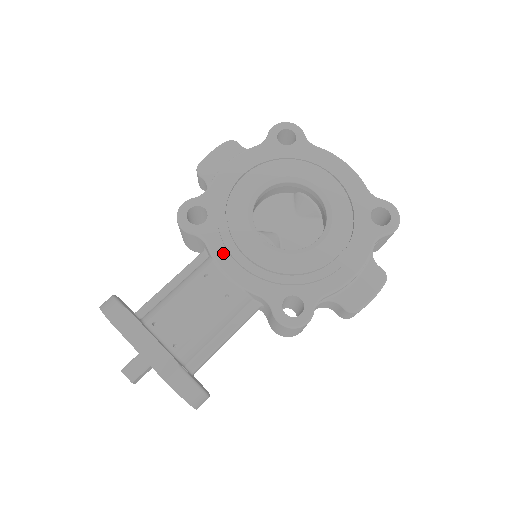
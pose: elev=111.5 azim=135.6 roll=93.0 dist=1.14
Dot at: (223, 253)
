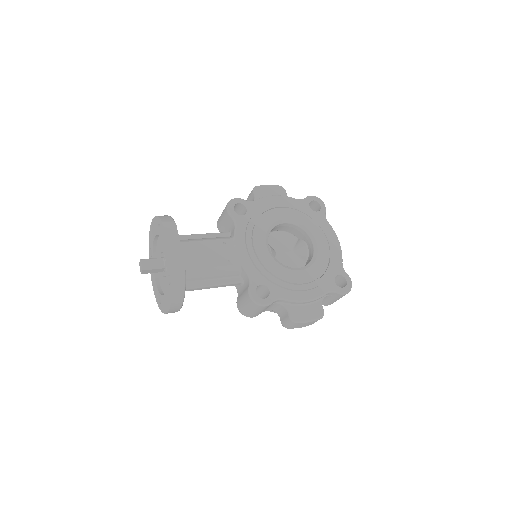
Dot at: (242, 238)
